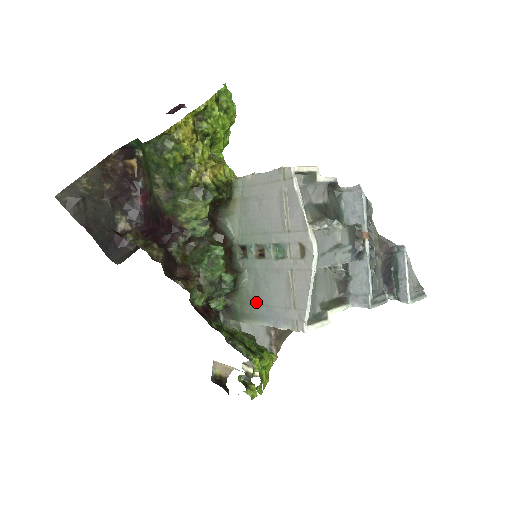
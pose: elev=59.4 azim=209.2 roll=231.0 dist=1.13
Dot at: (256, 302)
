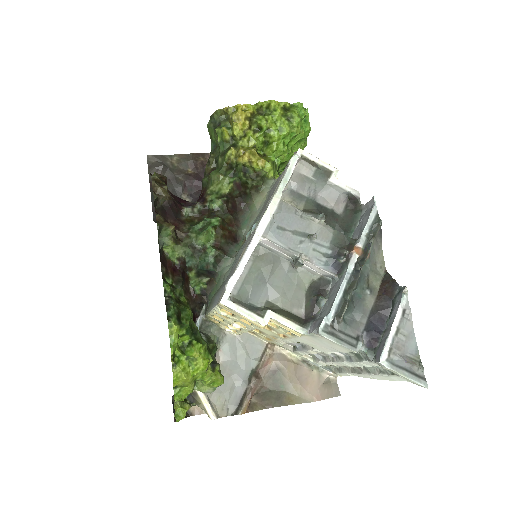
Dot at: occluded
